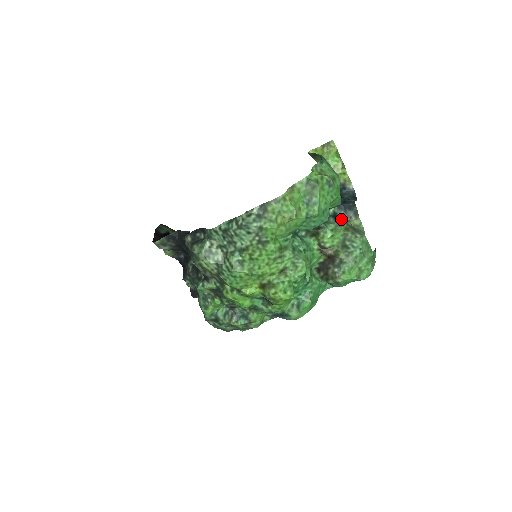
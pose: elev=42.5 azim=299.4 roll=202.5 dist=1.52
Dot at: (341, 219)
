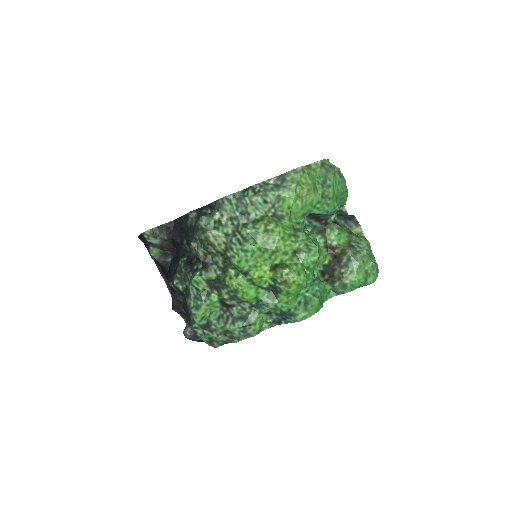
Dot at: occluded
